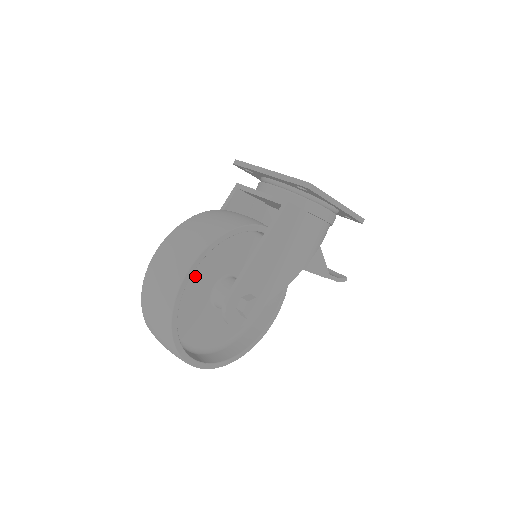
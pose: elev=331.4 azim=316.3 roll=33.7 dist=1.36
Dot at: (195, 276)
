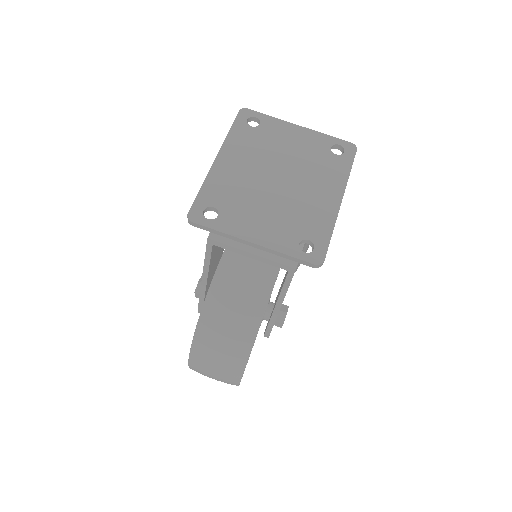
Dot at: occluded
